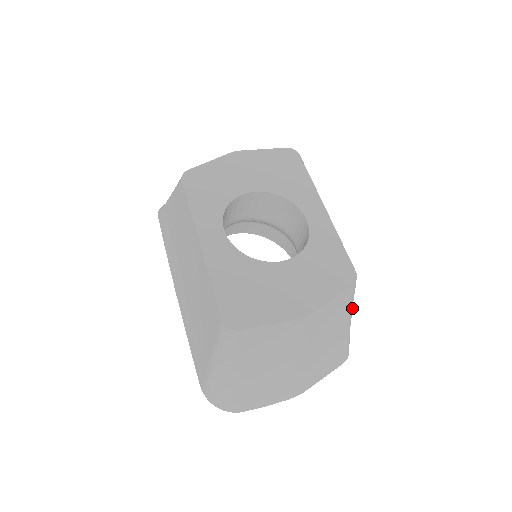
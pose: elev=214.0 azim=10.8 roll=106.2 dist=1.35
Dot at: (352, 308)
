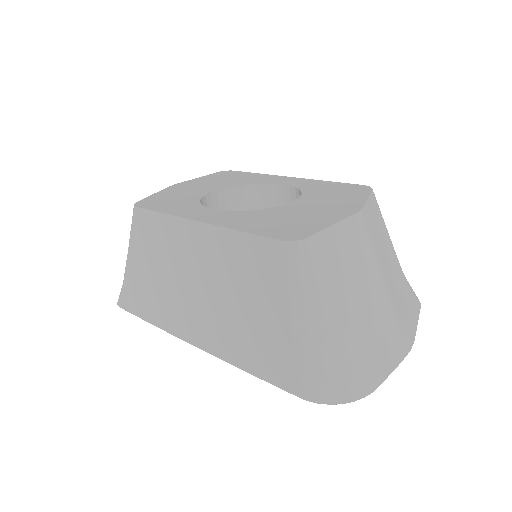
Dot at: occluded
